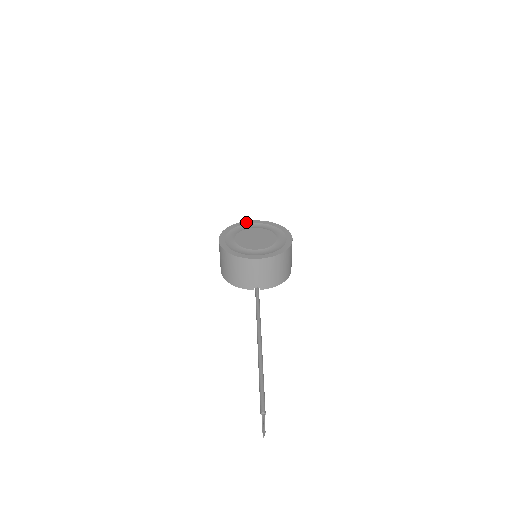
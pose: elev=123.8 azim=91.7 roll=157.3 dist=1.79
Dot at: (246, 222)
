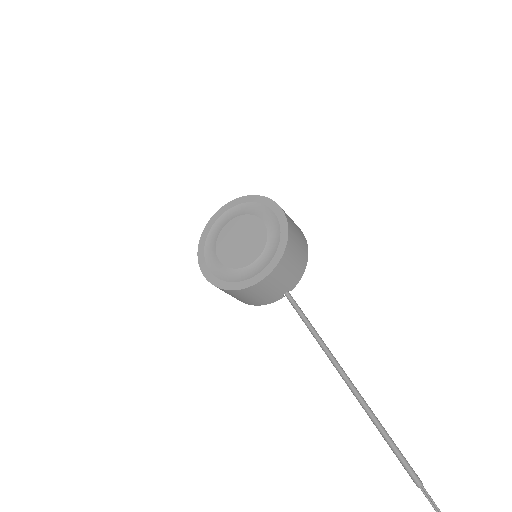
Dot at: (212, 220)
